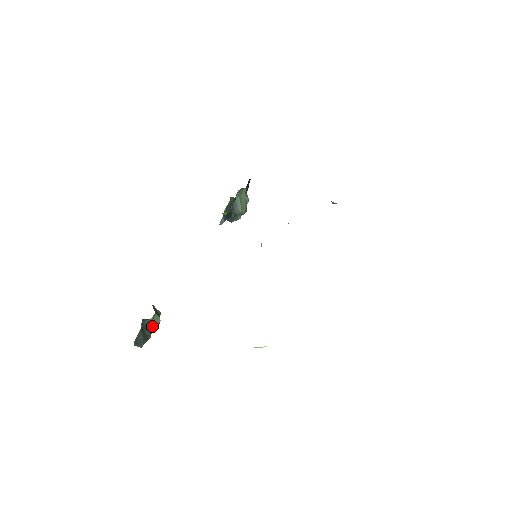
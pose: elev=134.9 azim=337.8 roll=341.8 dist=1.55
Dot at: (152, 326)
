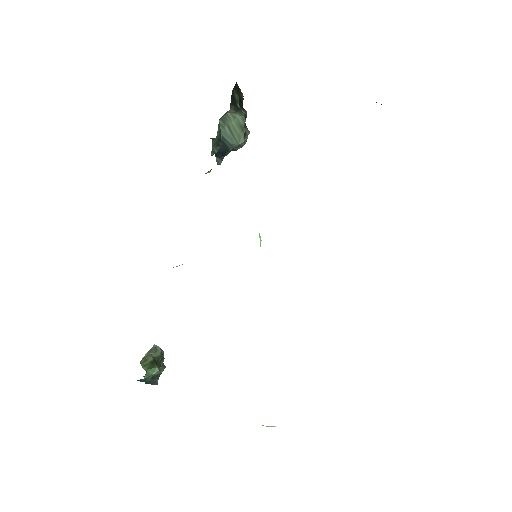
Dot at: occluded
